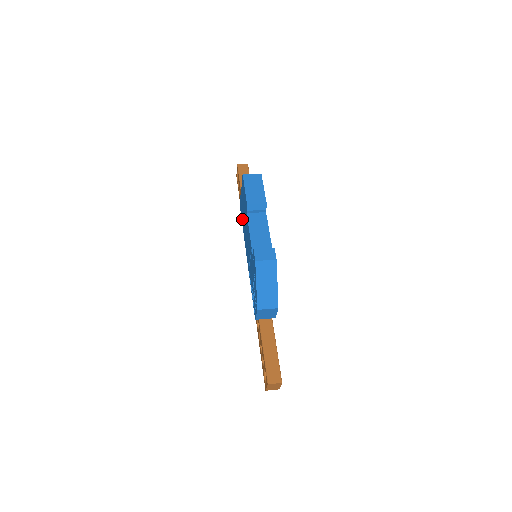
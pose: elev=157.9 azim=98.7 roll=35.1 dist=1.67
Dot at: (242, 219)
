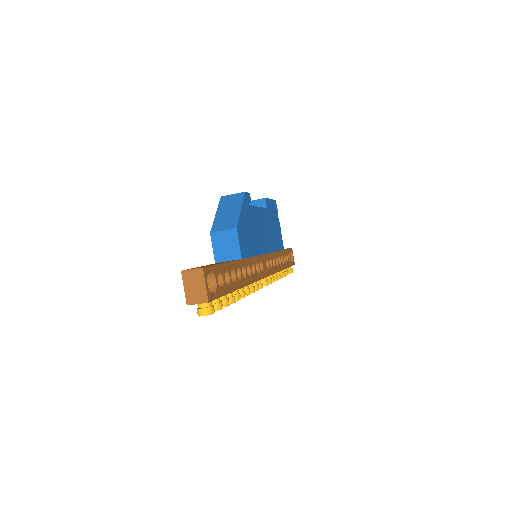
Dot at: occluded
